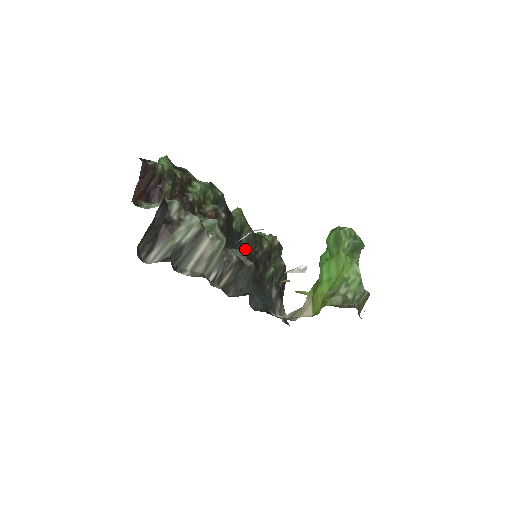
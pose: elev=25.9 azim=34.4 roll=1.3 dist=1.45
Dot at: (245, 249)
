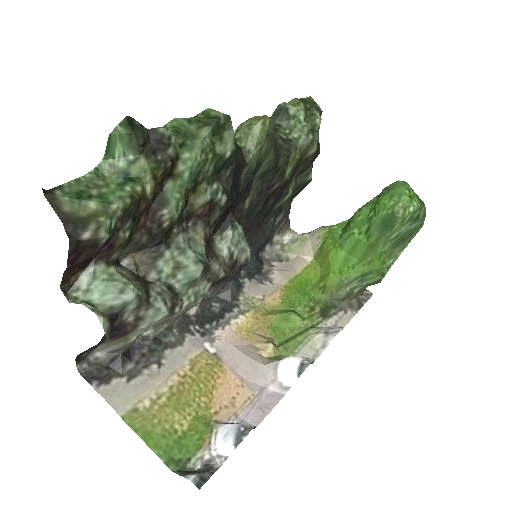
Dot at: (254, 190)
